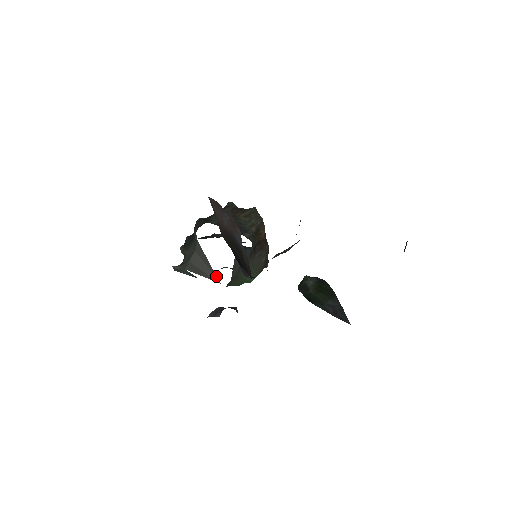
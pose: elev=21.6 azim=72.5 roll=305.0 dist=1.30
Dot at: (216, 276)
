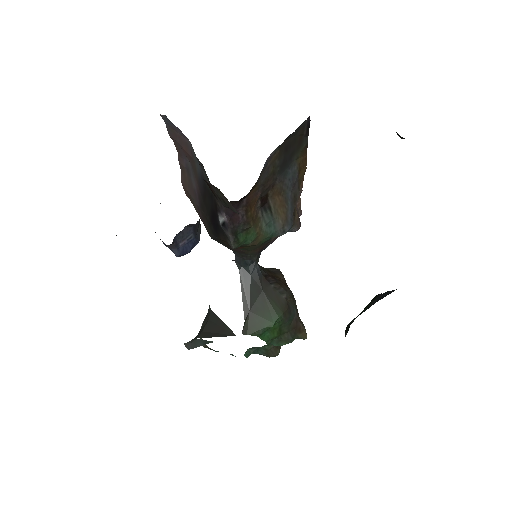
Dot at: (231, 331)
